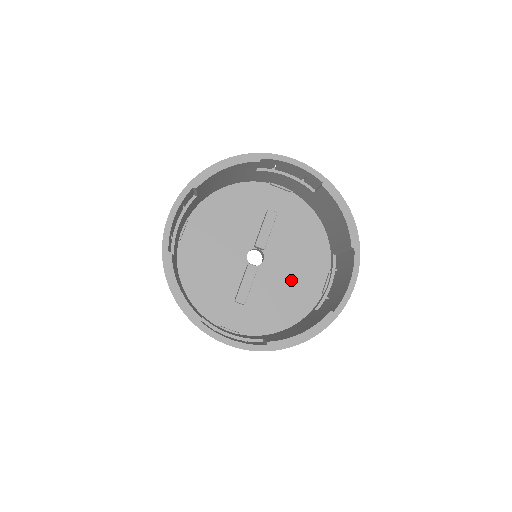
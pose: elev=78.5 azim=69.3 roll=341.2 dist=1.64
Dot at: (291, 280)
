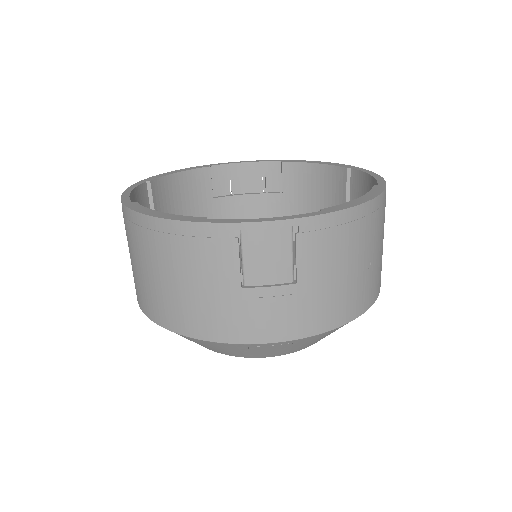
Dot at: occluded
